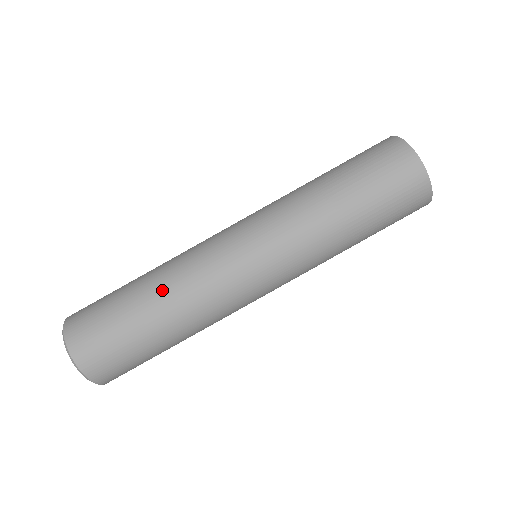
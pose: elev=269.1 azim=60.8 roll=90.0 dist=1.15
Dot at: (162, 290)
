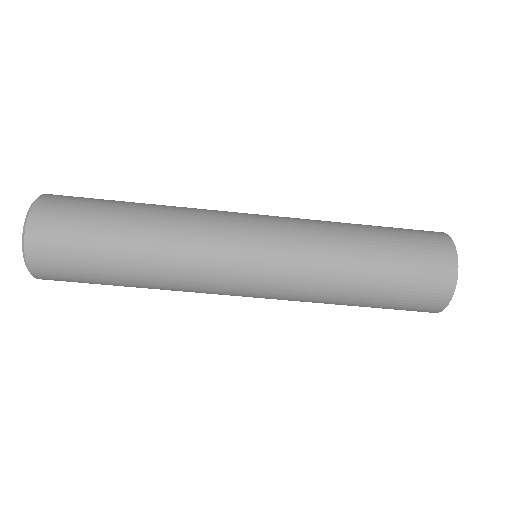
Dot at: (150, 281)
